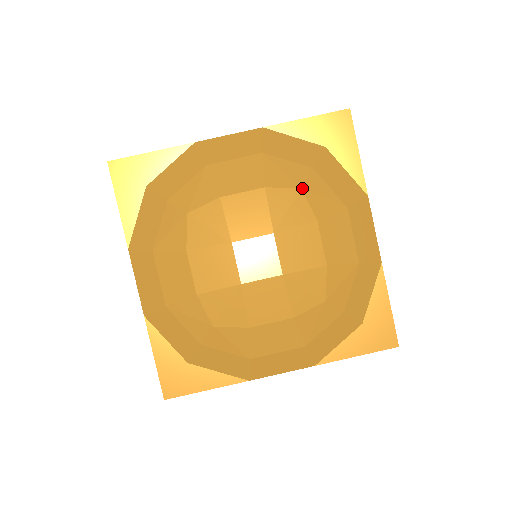
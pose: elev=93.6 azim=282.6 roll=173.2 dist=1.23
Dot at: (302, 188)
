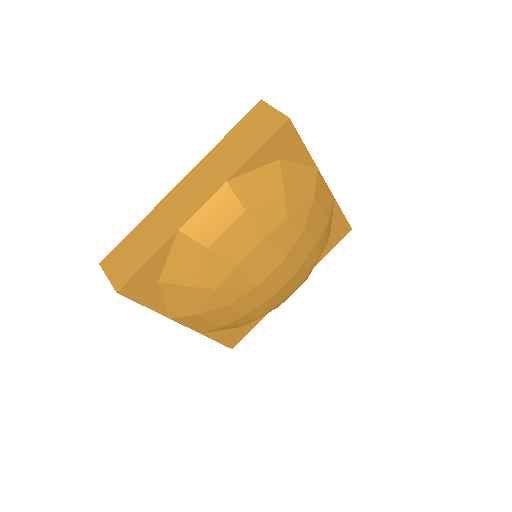
Dot at: (287, 217)
